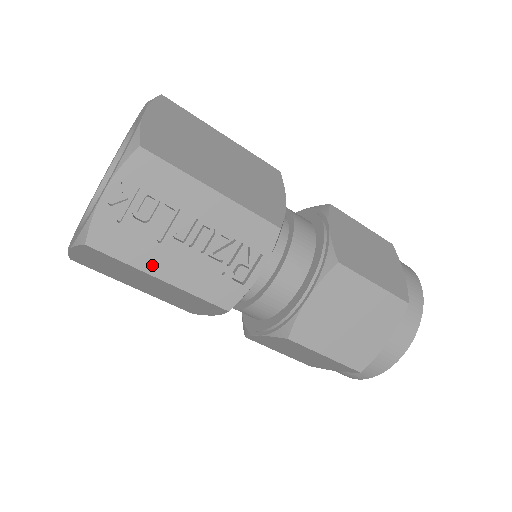
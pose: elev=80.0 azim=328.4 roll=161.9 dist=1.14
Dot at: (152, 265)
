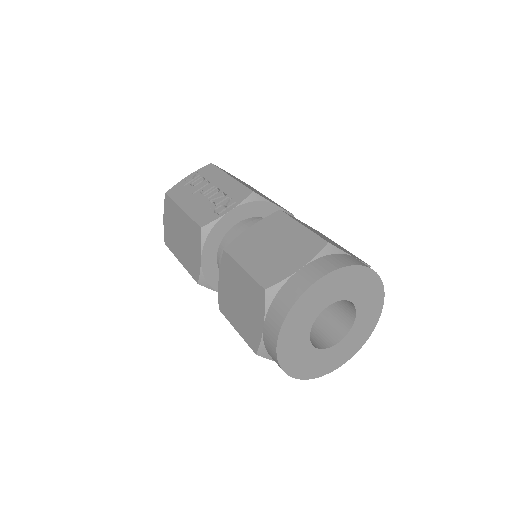
Dot at: (183, 202)
